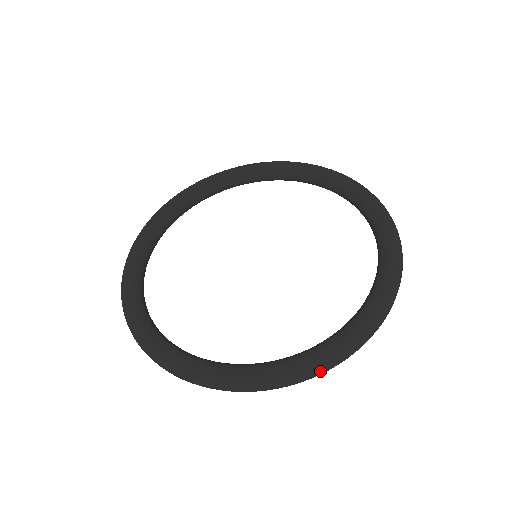
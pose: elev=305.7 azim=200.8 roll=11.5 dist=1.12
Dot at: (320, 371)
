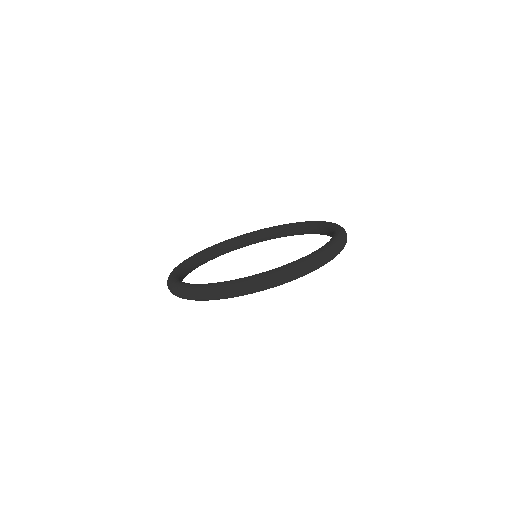
Dot at: (303, 268)
